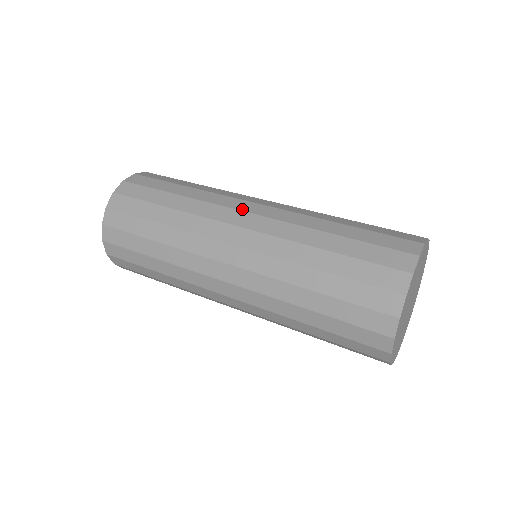
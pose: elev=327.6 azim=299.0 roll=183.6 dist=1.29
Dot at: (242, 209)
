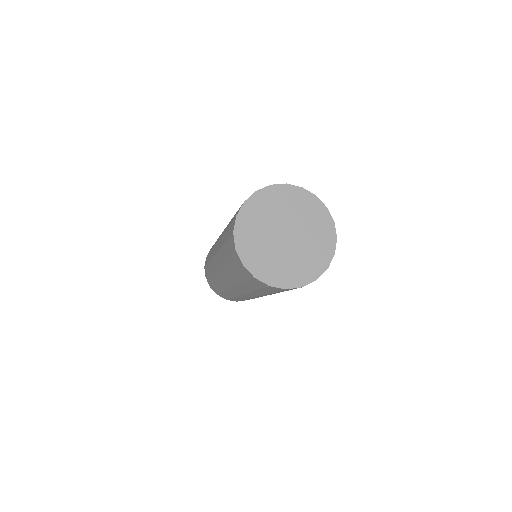
Dot at: occluded
